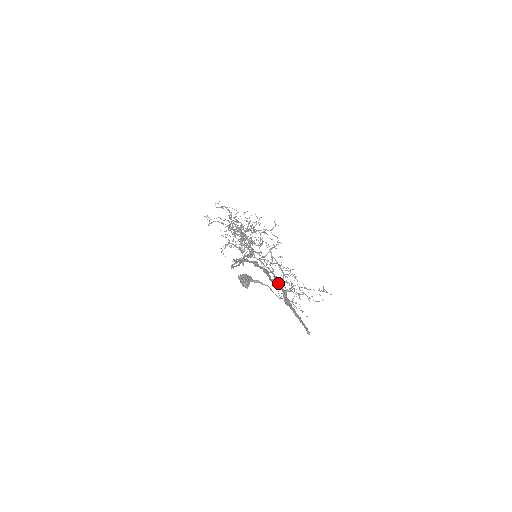
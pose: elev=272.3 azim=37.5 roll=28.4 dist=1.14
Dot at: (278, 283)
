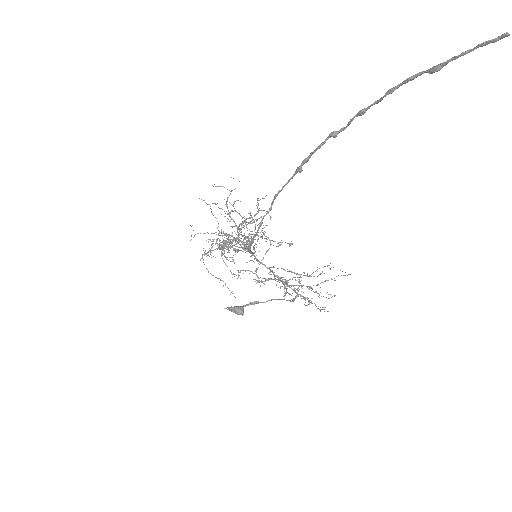
Dot at: (293, 272)
